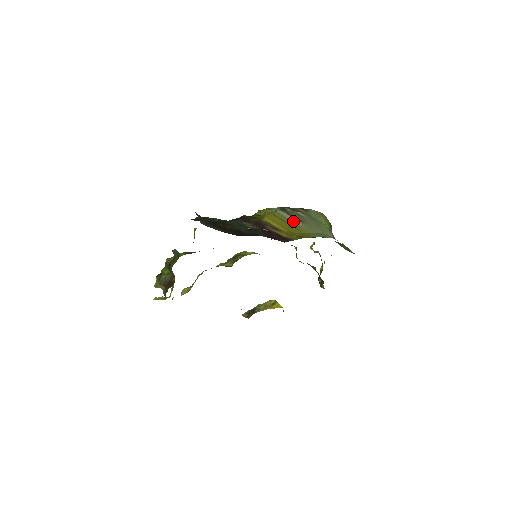
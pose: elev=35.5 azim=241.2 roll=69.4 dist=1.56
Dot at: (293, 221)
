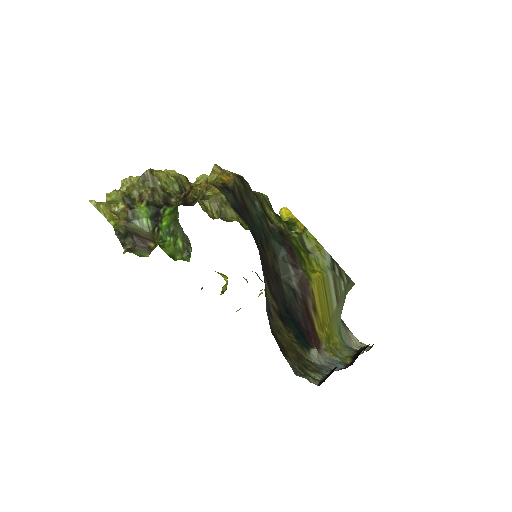
Dot at: (333, 300)
